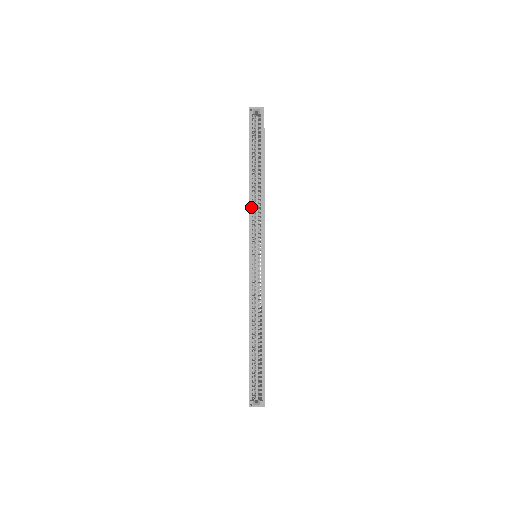
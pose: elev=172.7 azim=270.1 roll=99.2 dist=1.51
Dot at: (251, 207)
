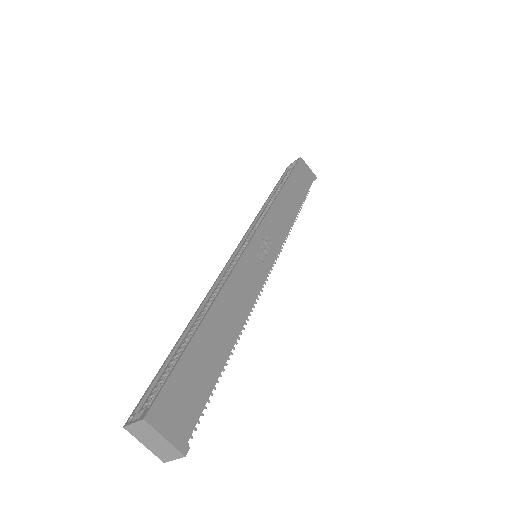
Dot at: (261, 215)
